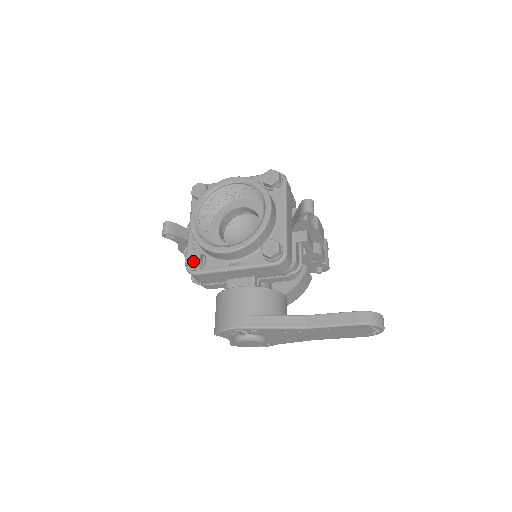
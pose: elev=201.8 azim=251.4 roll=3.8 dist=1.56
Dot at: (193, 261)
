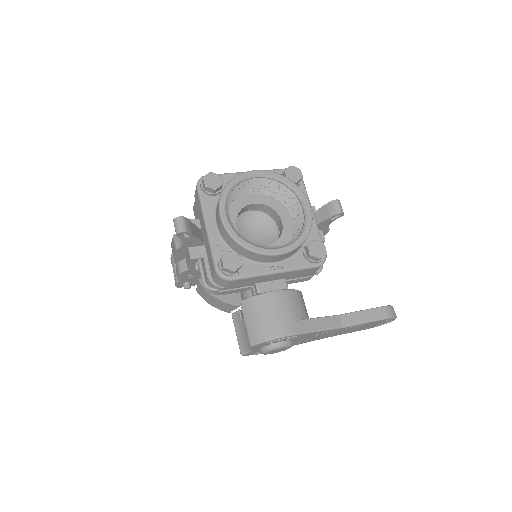
Dot at: (235, 265)
